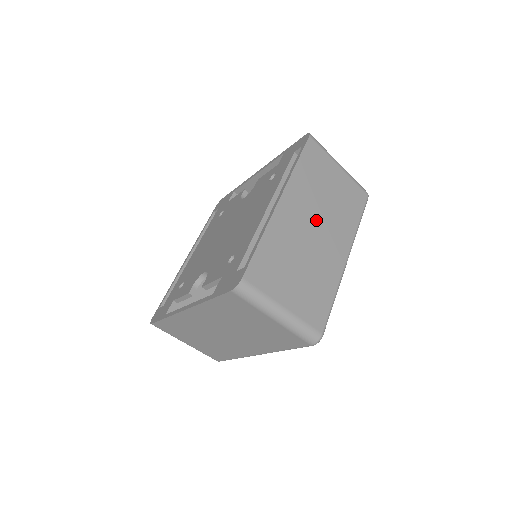
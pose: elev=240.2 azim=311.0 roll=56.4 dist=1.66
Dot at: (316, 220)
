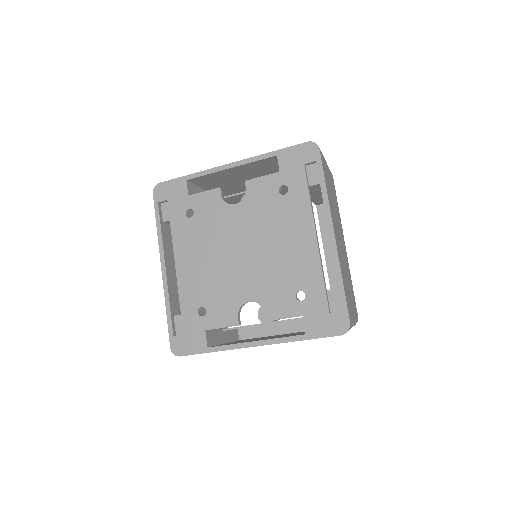
Dot at: (338, 230)
